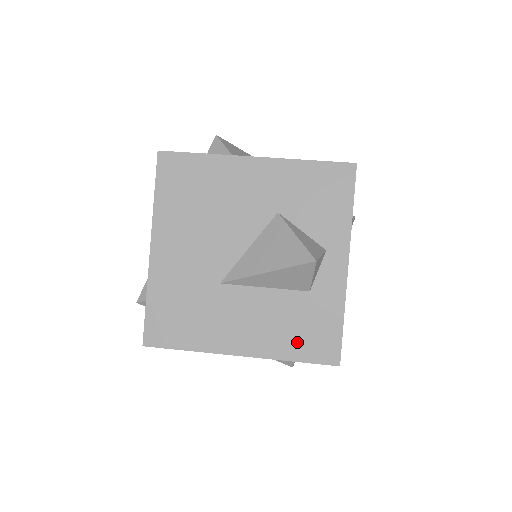
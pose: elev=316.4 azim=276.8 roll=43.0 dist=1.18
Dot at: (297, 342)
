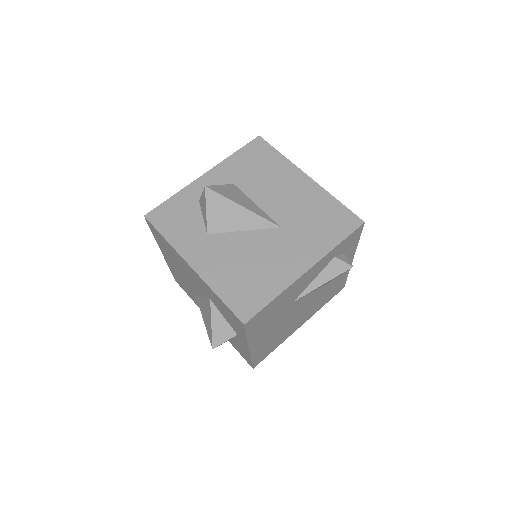
Dot at: (233, 344)
